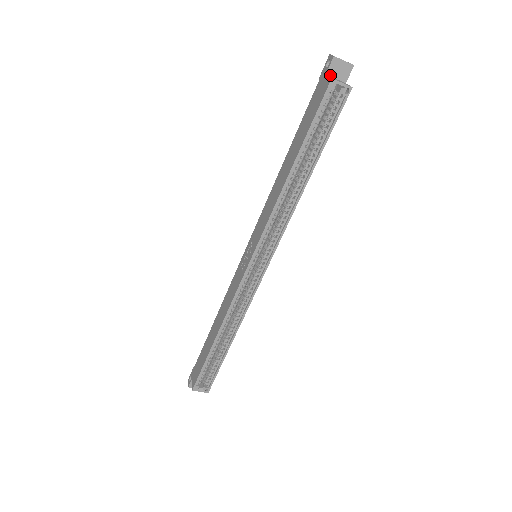
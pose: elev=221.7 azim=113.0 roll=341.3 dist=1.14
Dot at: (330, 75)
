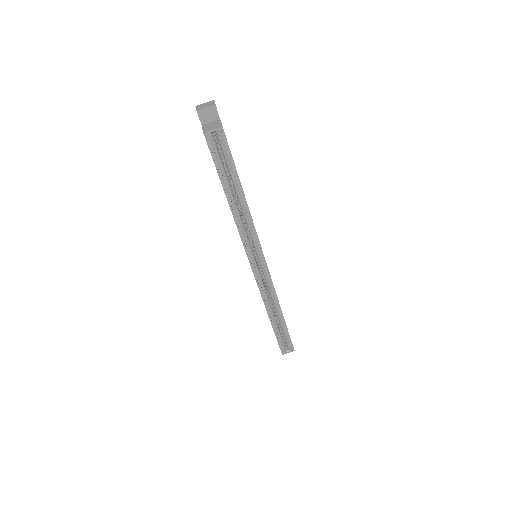
Dot at: (205, 123)
